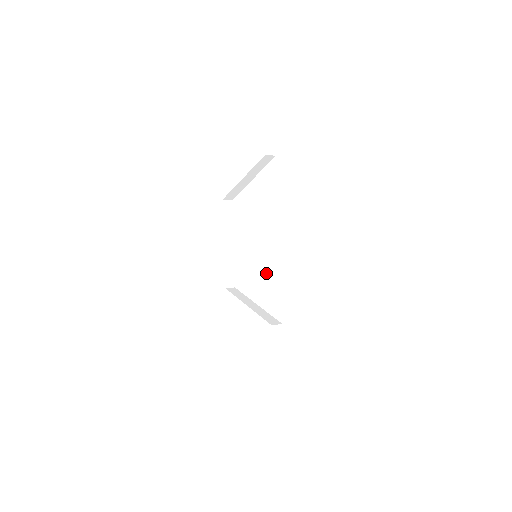
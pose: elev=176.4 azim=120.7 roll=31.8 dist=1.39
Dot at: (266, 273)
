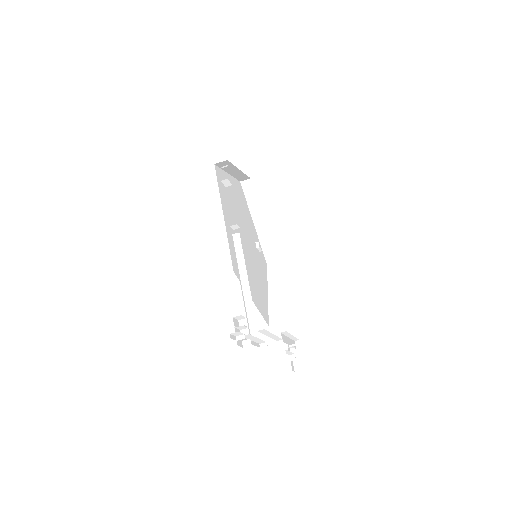
Dot at: occluded
